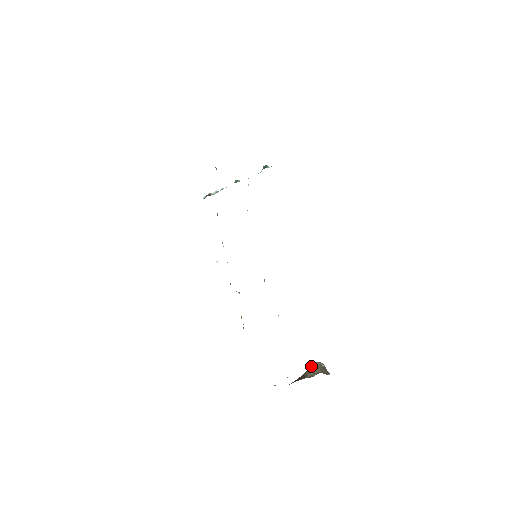
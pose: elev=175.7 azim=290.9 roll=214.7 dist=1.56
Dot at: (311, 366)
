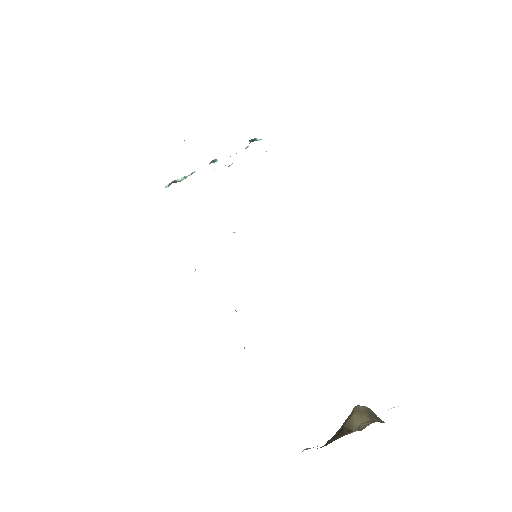
Dot at: (352, 413)
